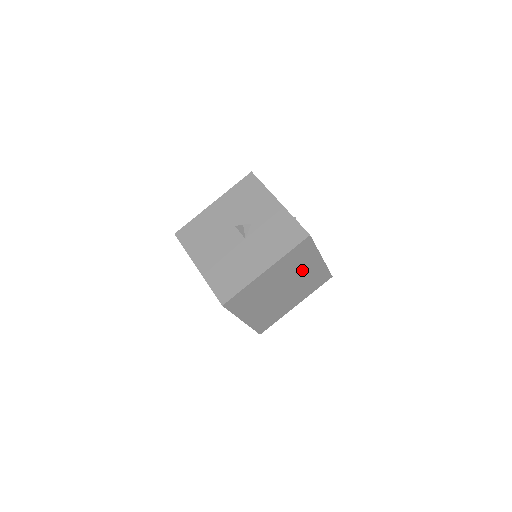
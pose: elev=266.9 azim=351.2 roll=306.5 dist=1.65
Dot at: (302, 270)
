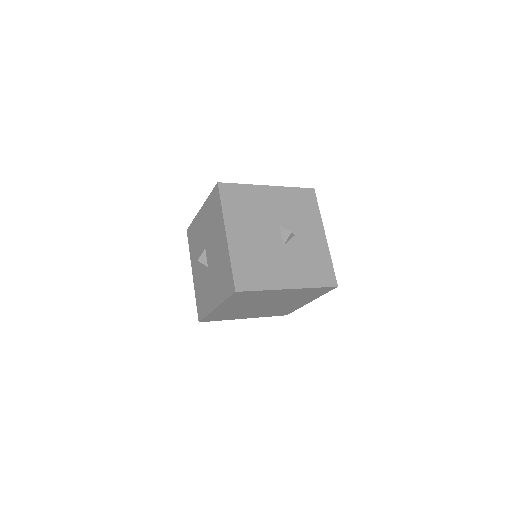
Dot at: (293, 301)
